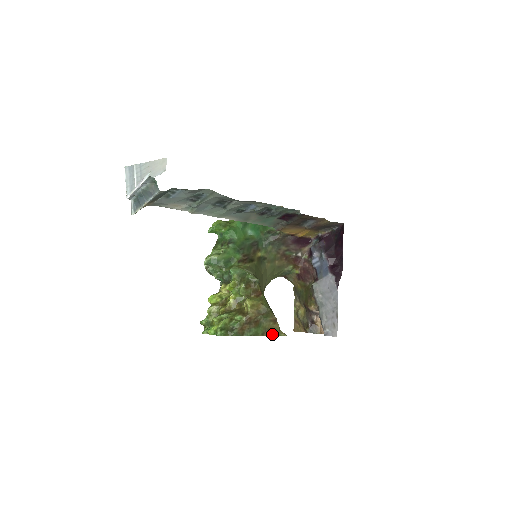
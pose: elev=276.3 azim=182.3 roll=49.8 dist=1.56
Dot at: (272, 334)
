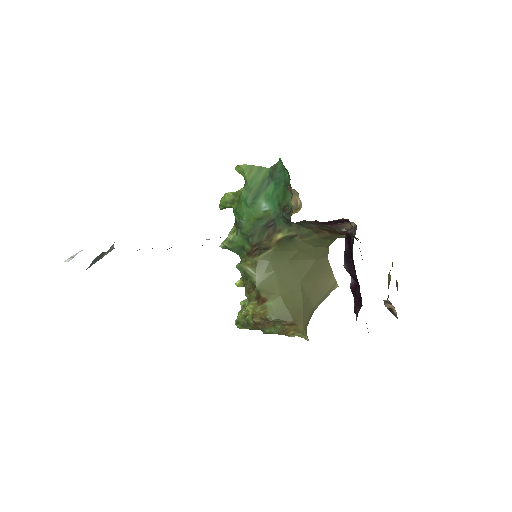
Dot at: (292, 334)
